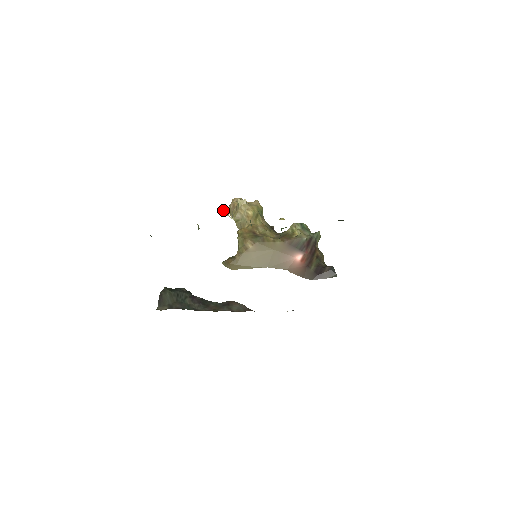
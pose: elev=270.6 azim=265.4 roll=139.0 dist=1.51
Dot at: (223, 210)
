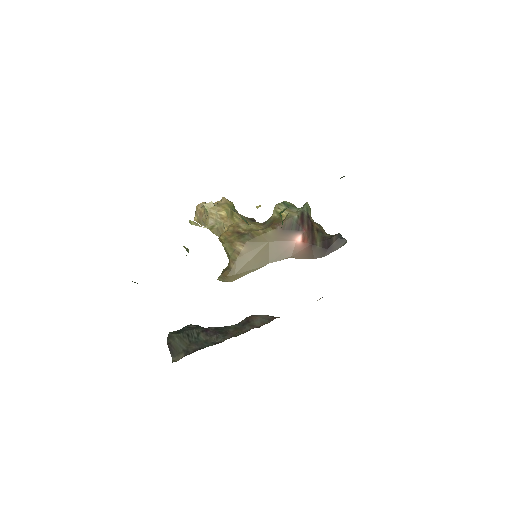
Dot at: (191, 222)
